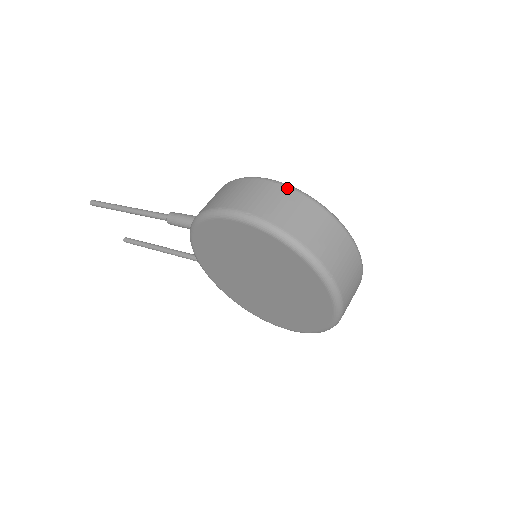
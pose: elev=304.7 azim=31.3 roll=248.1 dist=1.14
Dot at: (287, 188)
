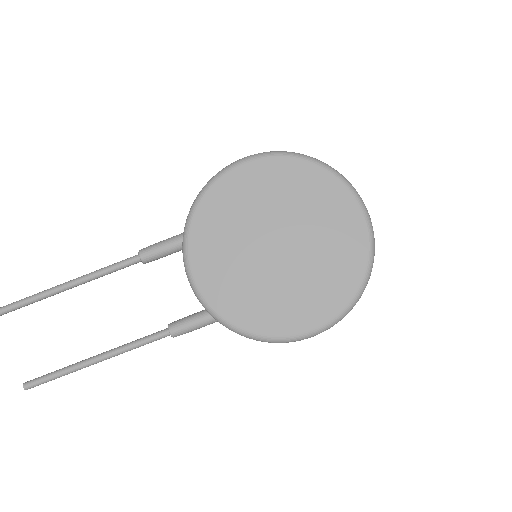
Dot at: occluded
